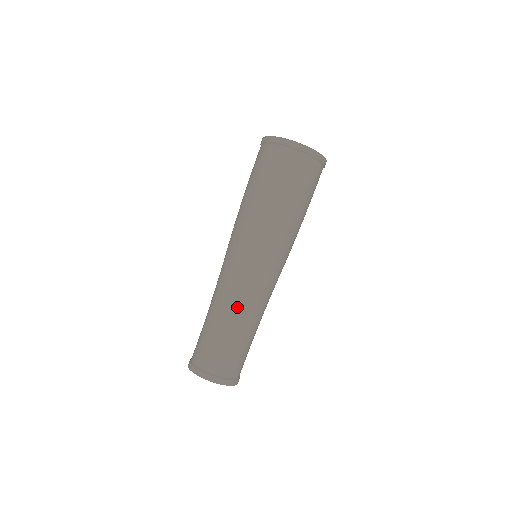
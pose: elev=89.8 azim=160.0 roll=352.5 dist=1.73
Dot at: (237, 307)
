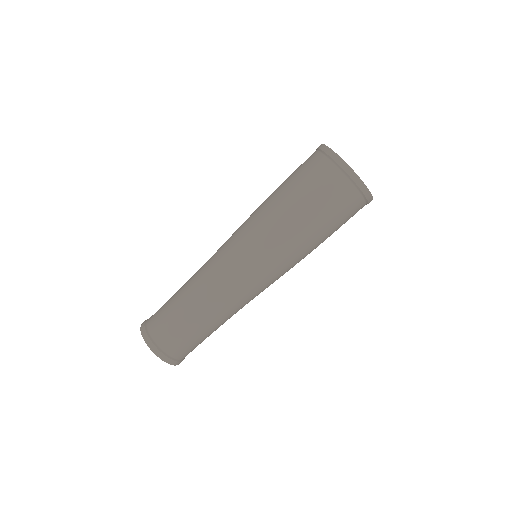
Dot at: (223, 309)
